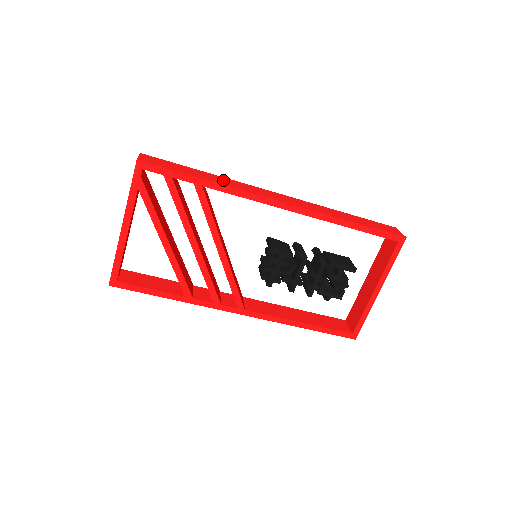
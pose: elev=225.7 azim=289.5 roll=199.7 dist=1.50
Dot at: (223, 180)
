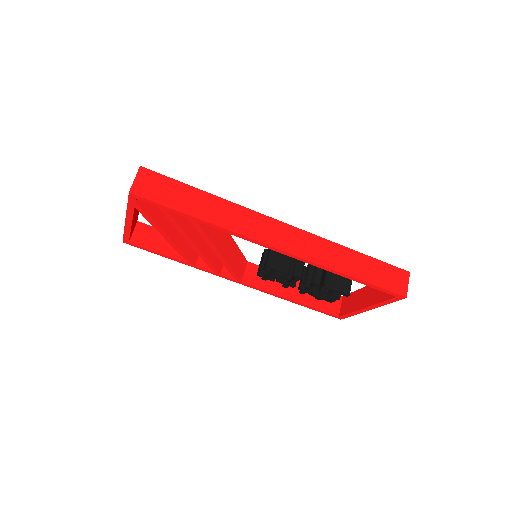
Dot at: (223, 211)
